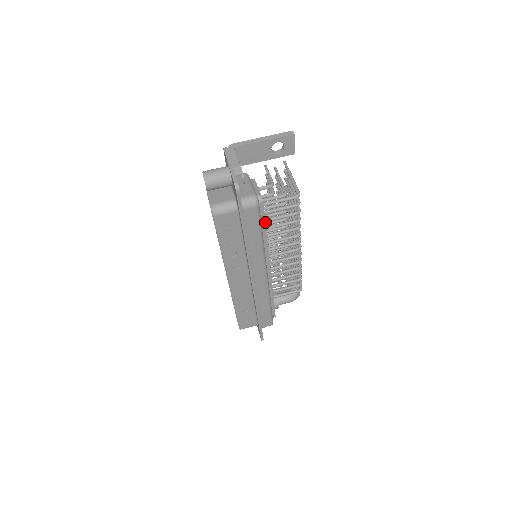
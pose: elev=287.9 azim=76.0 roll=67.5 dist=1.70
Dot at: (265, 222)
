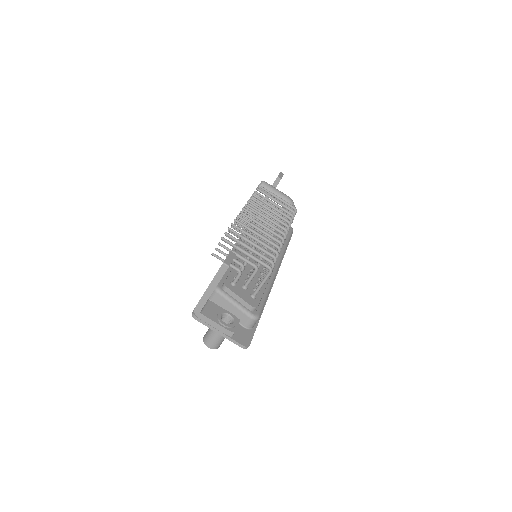
Dot at: occluded
